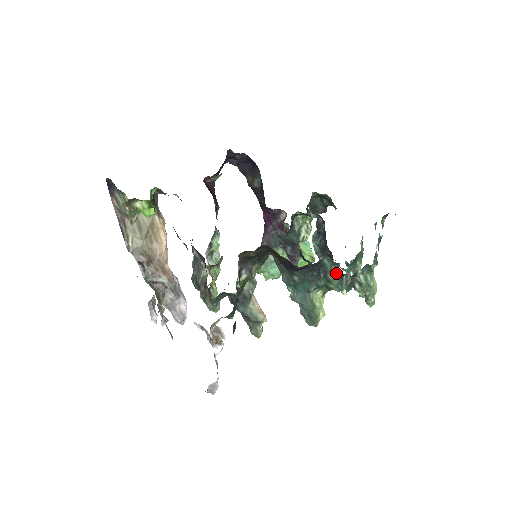
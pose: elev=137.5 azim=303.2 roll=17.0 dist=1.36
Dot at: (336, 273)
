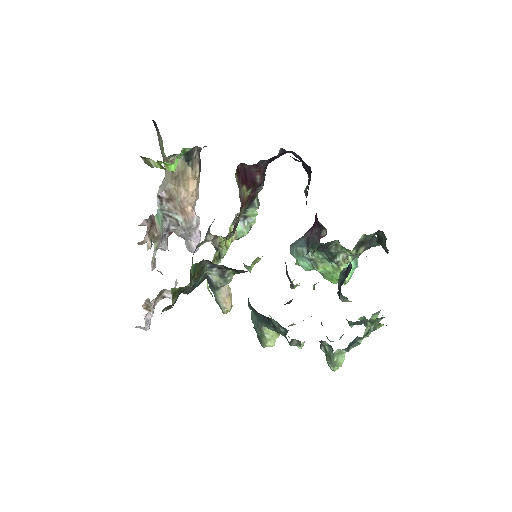
Dot at: (284, 333)
